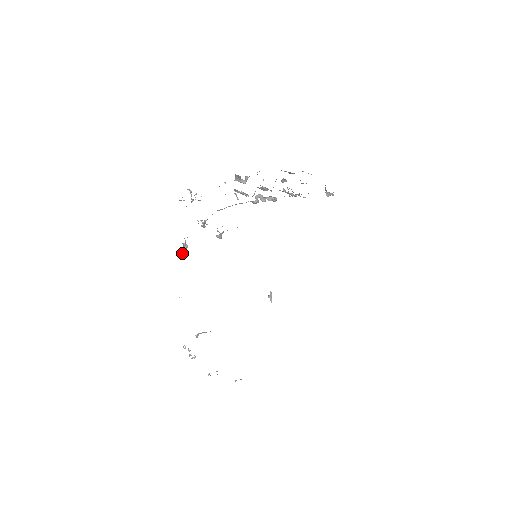
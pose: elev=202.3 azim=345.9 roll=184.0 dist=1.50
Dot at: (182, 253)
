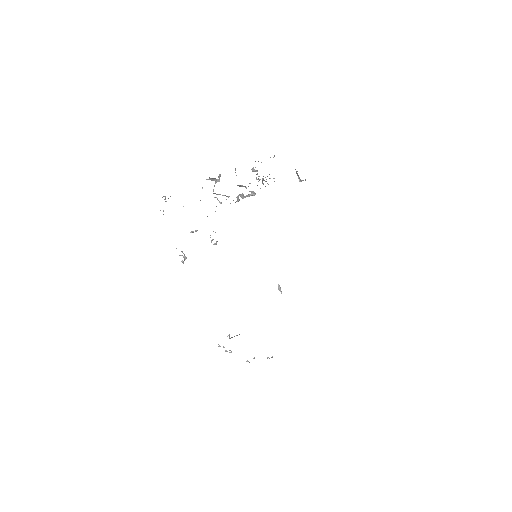
Dot at: occluded
